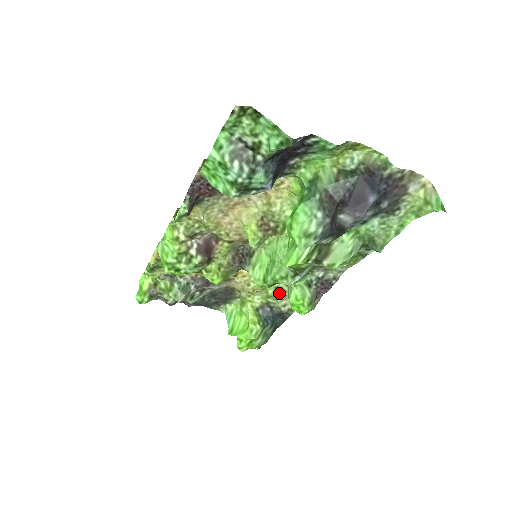
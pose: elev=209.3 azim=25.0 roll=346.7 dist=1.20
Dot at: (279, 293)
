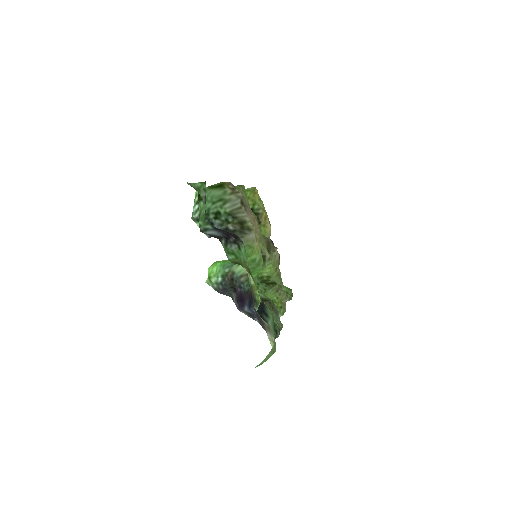
Dot at: occluded
